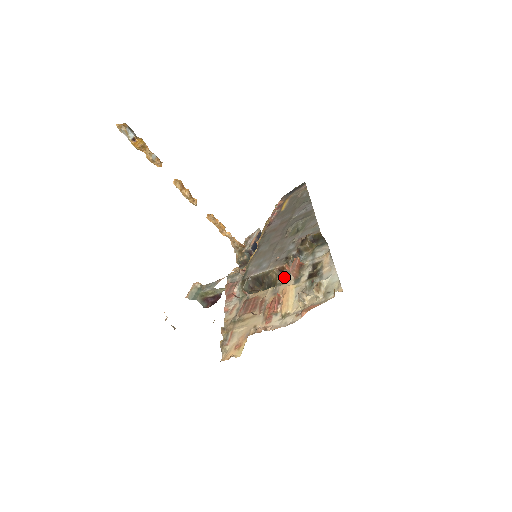
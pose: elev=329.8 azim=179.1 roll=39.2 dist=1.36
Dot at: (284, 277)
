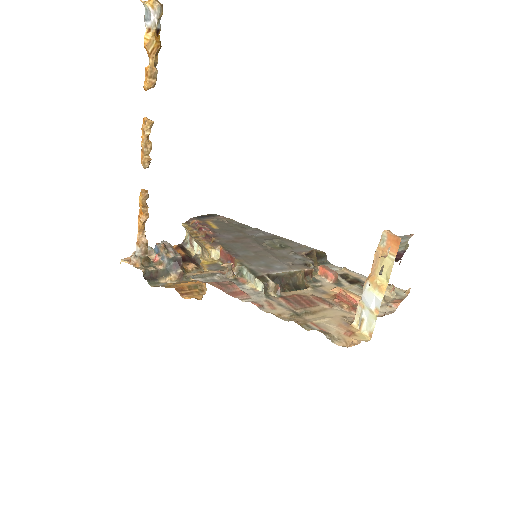
Dot at: (314, 281)
